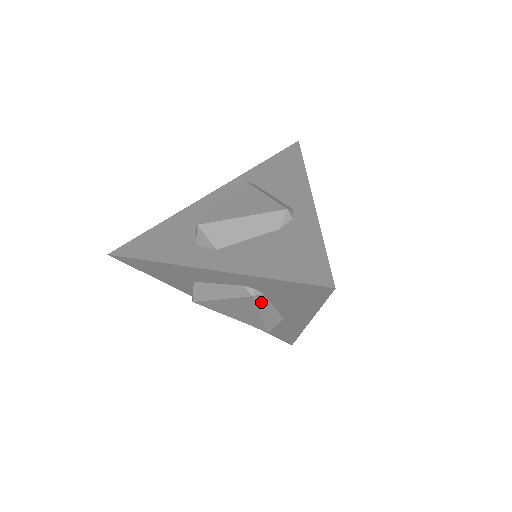
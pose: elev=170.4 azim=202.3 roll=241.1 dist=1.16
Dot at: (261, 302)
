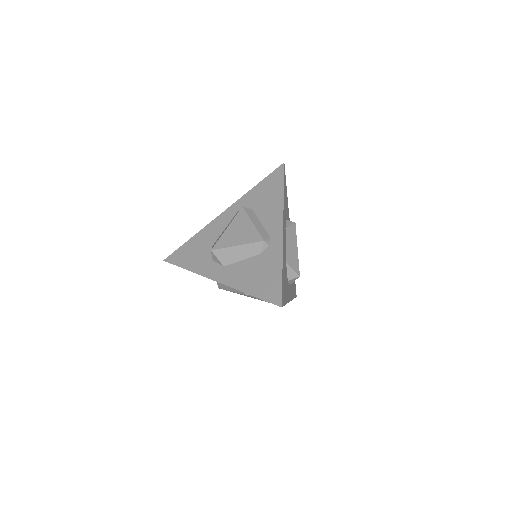
Dot at: occluded
